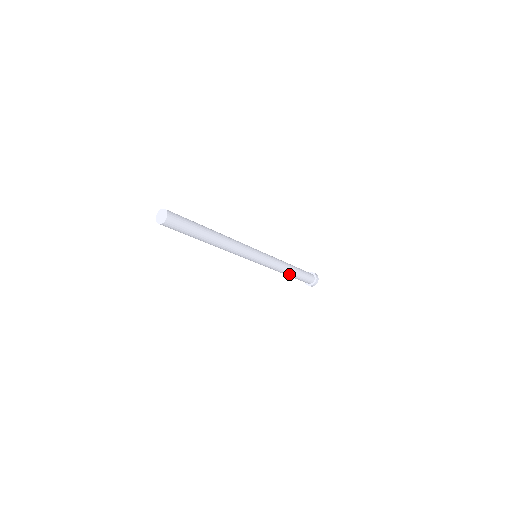
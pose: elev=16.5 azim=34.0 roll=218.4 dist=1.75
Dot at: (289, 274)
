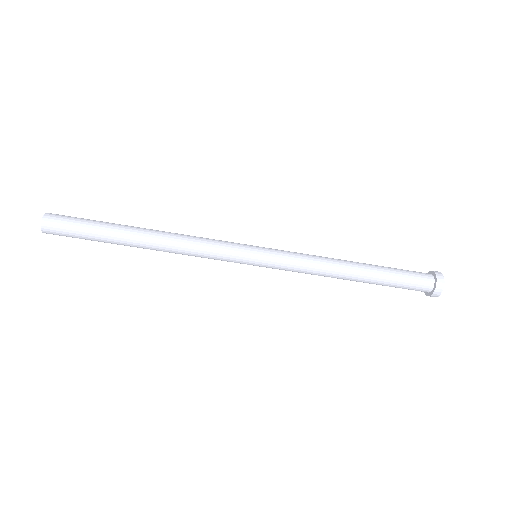
Dot at: (354, 273)
